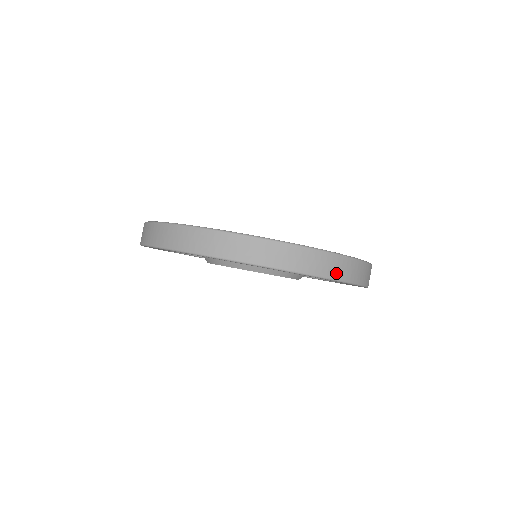
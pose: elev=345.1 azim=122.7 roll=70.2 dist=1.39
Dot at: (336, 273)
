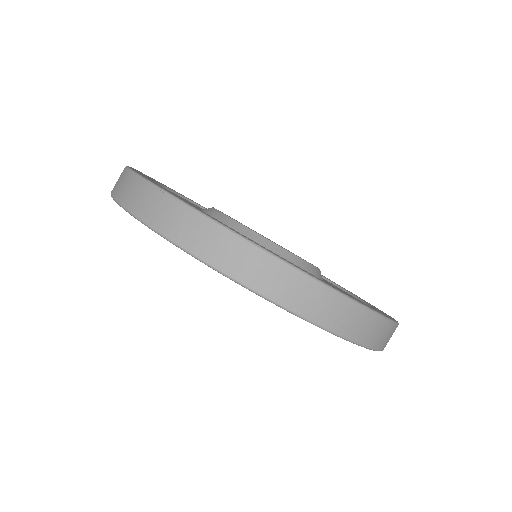
Dot at: (345, 328)
